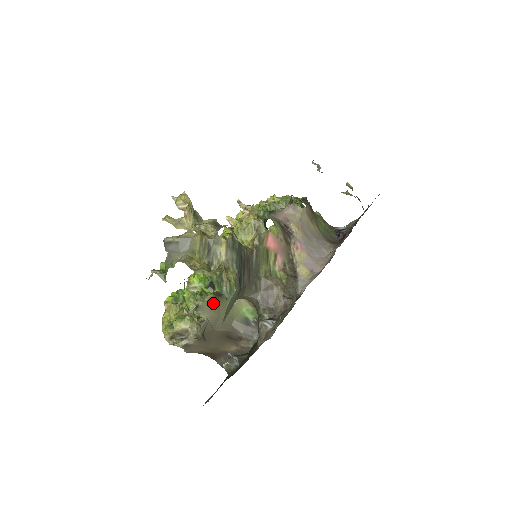
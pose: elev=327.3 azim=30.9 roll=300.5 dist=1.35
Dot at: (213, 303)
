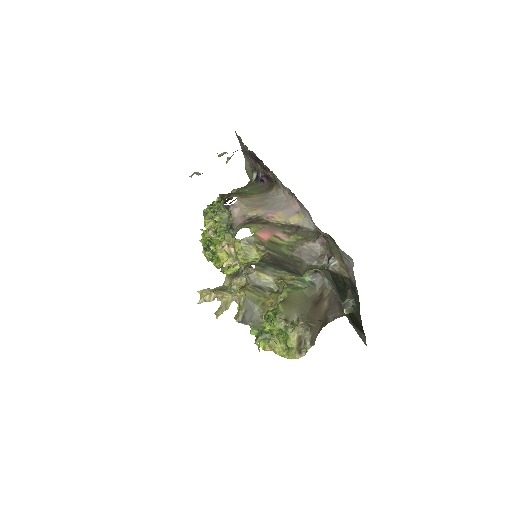
Dot at: (287, 306)
